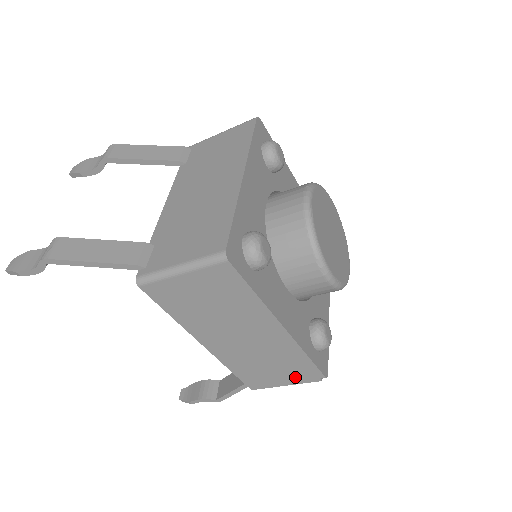
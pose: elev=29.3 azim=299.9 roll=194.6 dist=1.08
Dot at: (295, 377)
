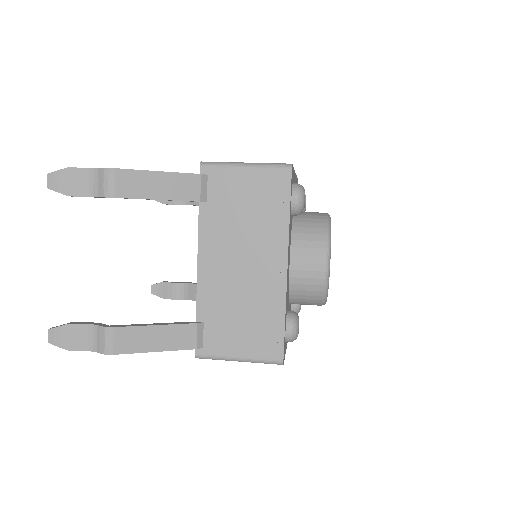
Dot at: occluded
